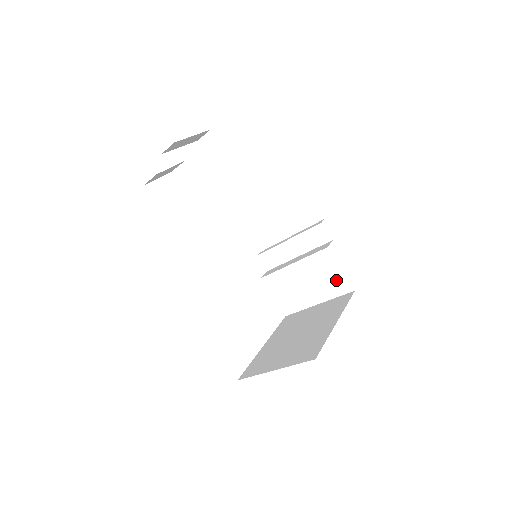
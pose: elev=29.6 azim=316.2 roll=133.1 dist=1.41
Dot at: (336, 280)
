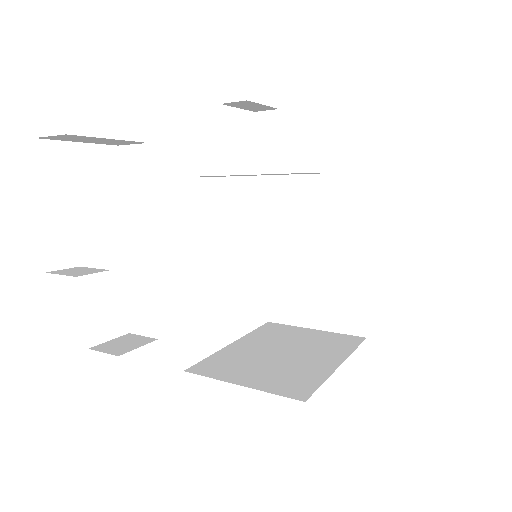
Dot at: occluded
